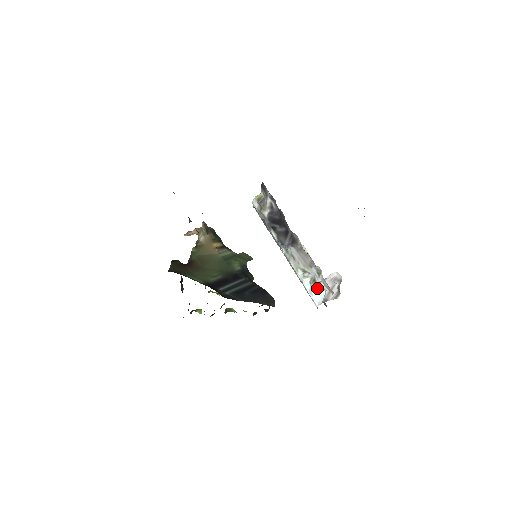
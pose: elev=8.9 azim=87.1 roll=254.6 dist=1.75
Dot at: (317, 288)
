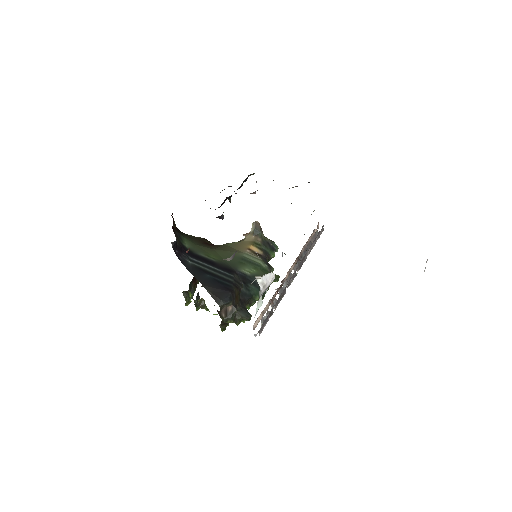
Dot at: (260, 299)
